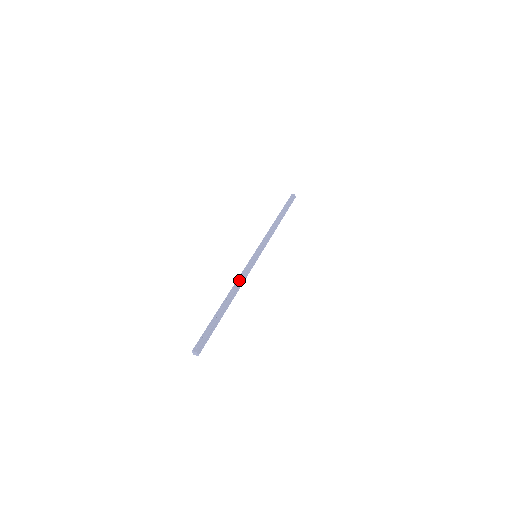
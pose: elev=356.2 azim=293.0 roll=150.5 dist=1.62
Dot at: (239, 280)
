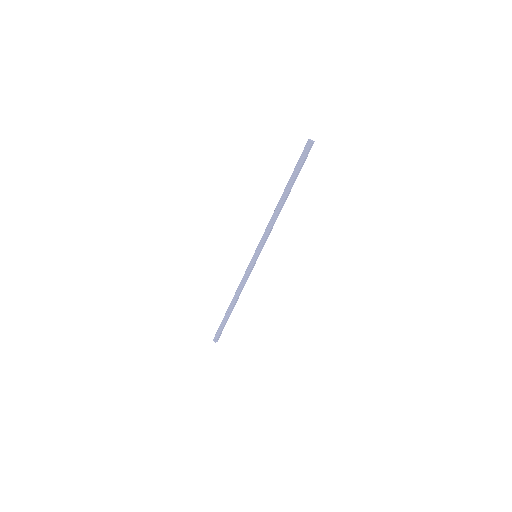
Dot at: (240, 287)
